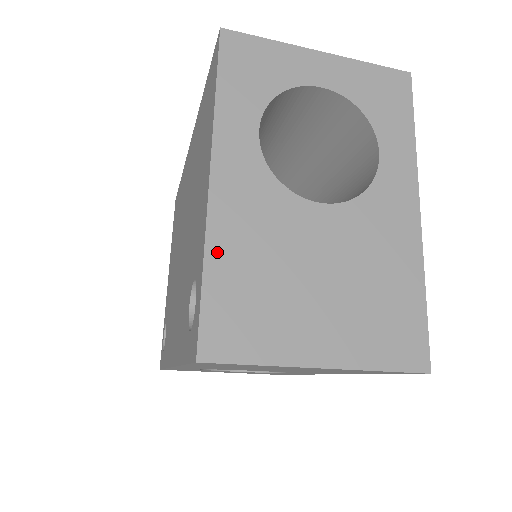
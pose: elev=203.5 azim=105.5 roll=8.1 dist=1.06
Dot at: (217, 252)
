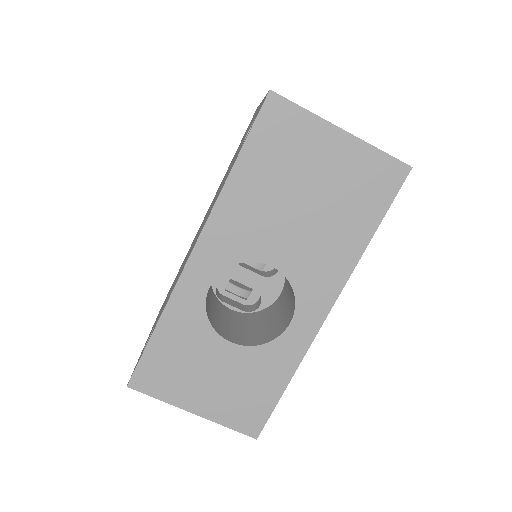
Dot at: occluded
